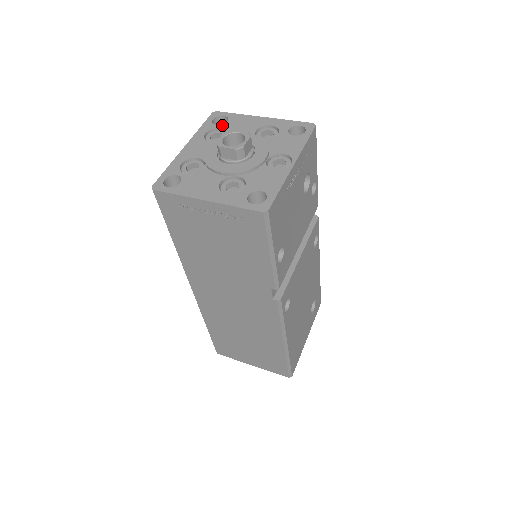
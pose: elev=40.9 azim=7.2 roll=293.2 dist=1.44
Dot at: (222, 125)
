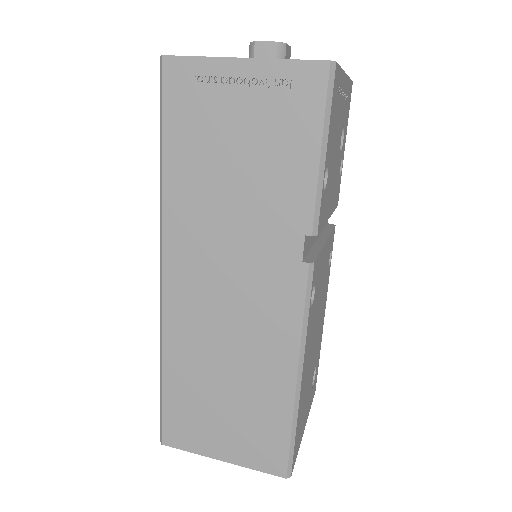
Dot at: occluded
